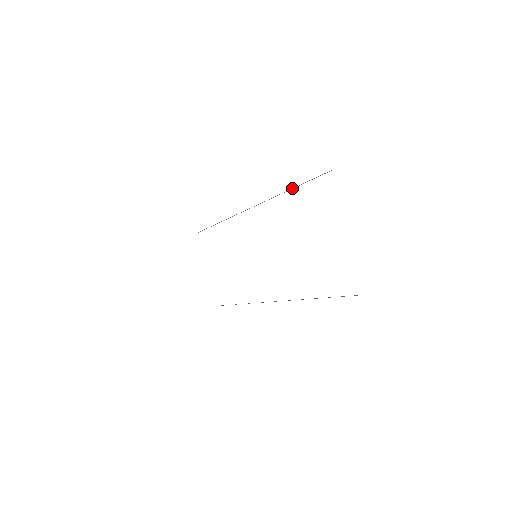
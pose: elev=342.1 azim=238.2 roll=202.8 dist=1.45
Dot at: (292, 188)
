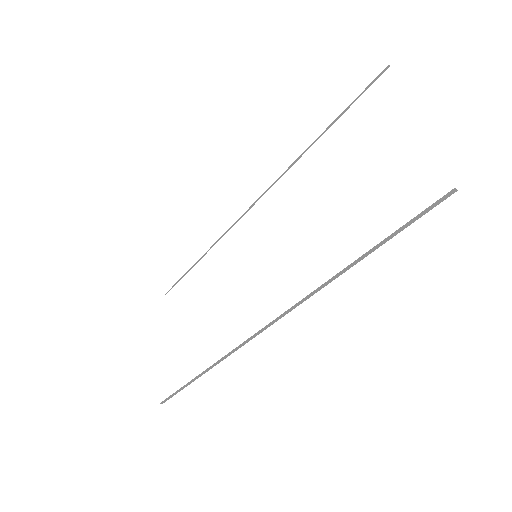
Dot at: (325, 130)
